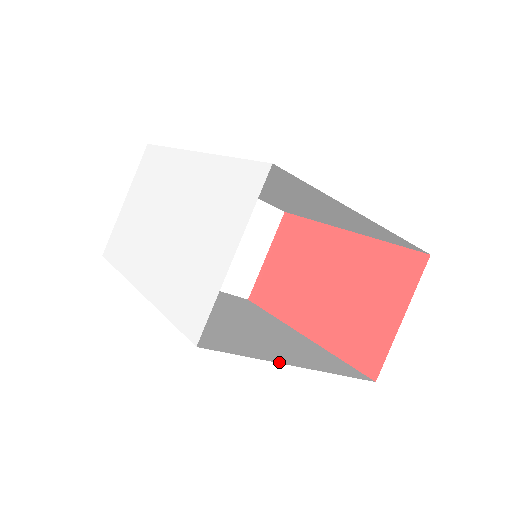
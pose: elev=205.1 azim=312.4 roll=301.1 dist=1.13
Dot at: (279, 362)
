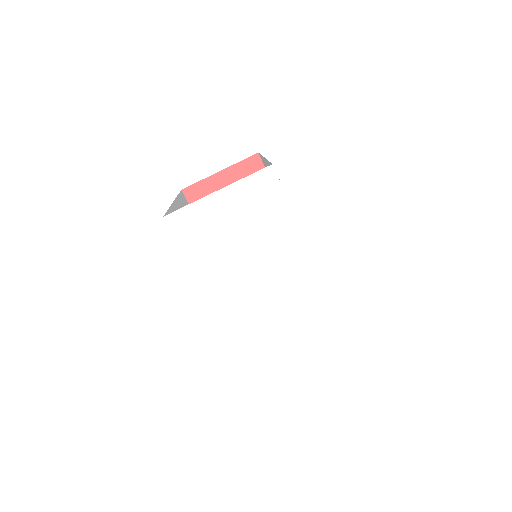
Dot at: occluded
